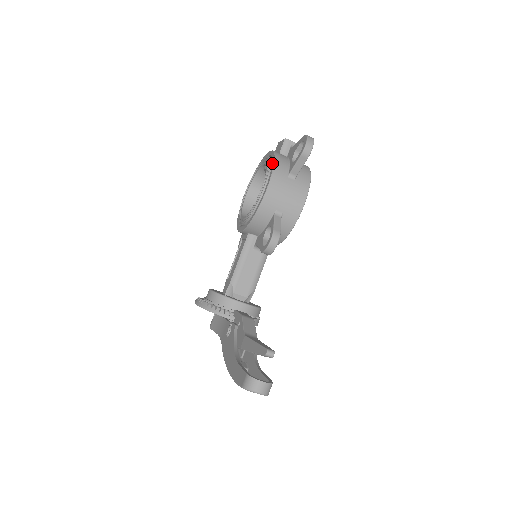
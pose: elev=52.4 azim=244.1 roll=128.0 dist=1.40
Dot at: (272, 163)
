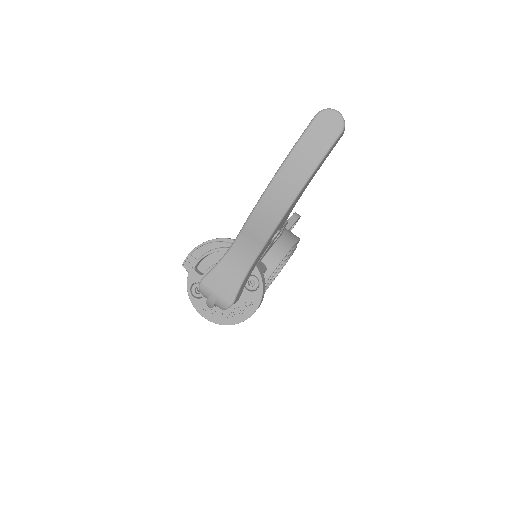
Dot at: occluded
